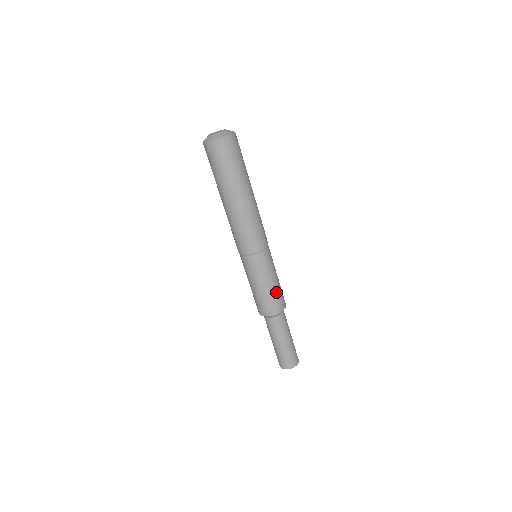
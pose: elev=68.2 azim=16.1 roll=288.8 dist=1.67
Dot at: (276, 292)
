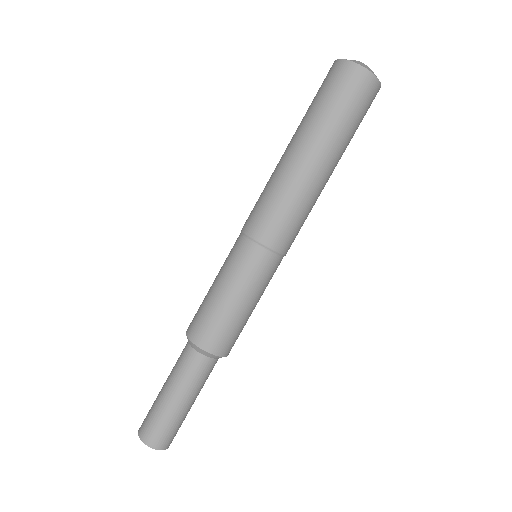
Dot at: (238, 323)
